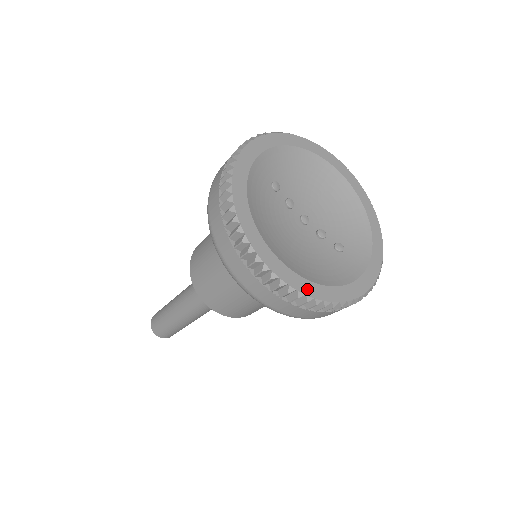
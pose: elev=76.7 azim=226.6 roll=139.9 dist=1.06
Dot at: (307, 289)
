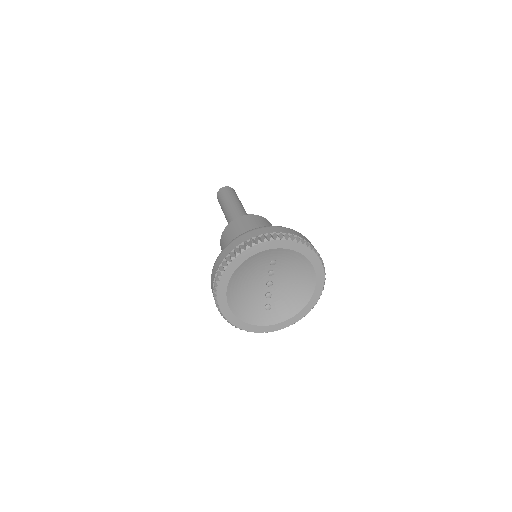
Dot at: (224, 309)
